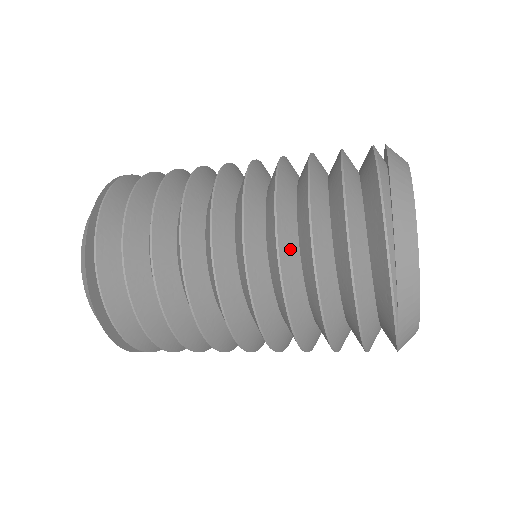
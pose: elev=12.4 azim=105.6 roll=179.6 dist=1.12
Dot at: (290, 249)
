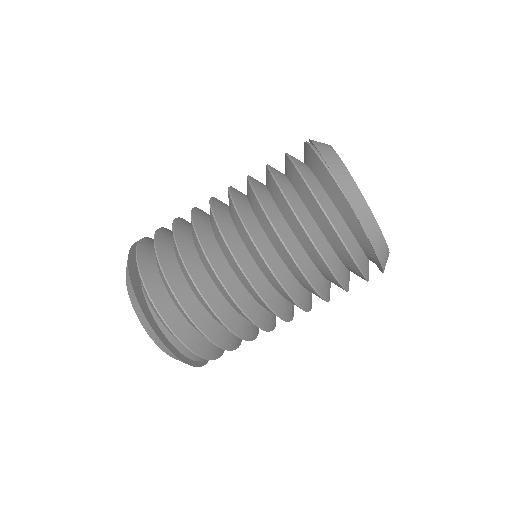
Dot at: (258, 181)
